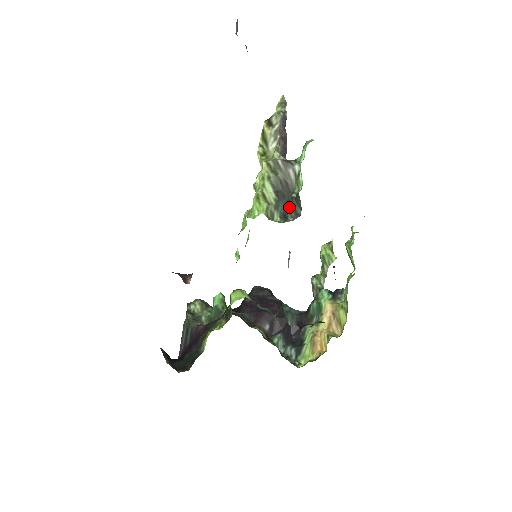
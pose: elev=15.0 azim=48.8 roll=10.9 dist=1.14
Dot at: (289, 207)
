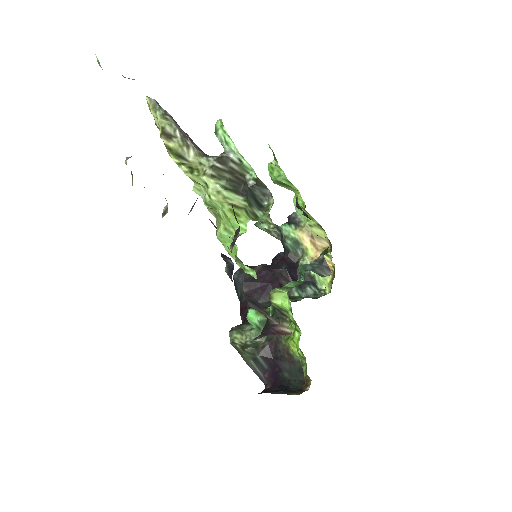
Dot at: (255, 195)
